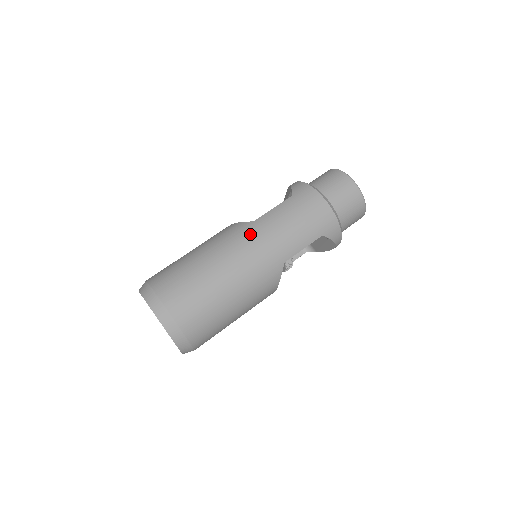
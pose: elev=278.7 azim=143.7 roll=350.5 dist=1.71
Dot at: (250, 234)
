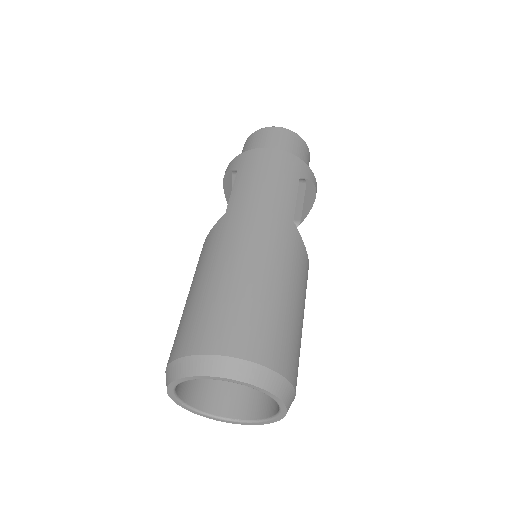
Dot at: (235, 221)
